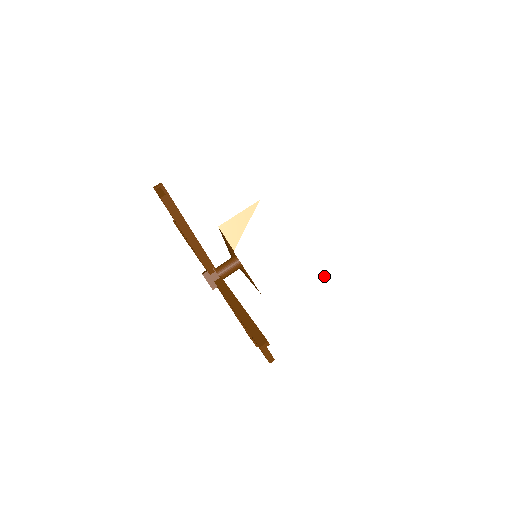
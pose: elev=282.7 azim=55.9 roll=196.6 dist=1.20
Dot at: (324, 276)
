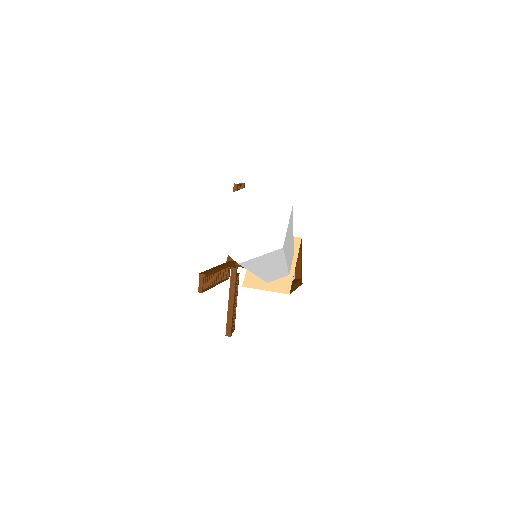
Dot at: (244, 240)
